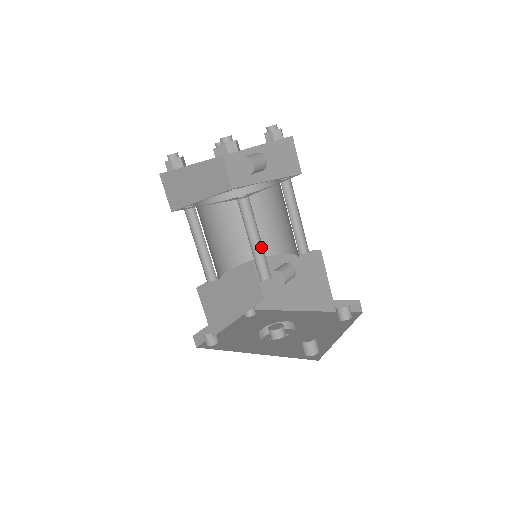
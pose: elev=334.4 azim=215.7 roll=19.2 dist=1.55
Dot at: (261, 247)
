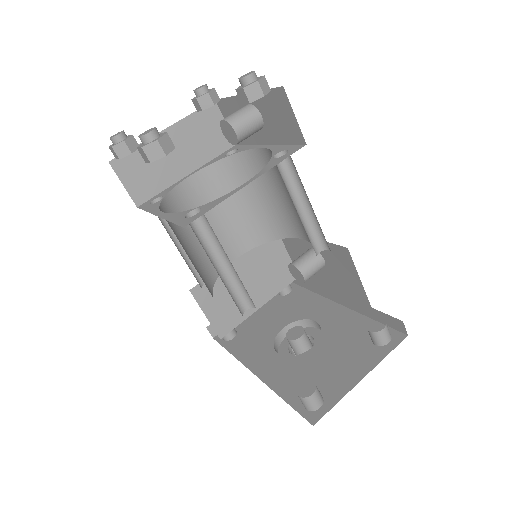
Dot at: (236, 272)
